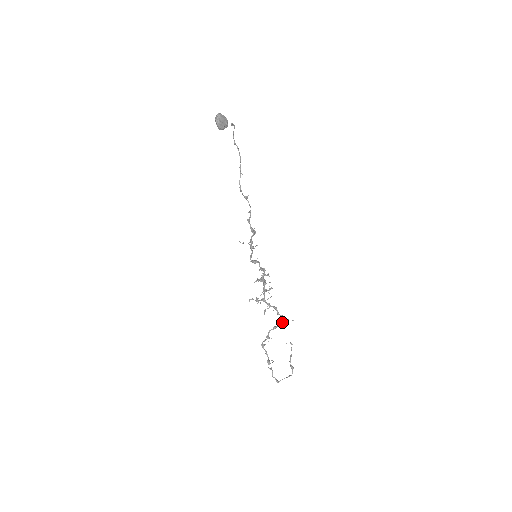
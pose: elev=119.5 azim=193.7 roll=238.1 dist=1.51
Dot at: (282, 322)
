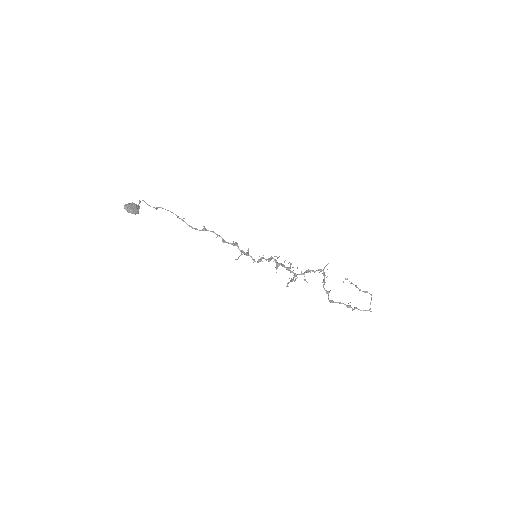
Dot at: (323, 273)
